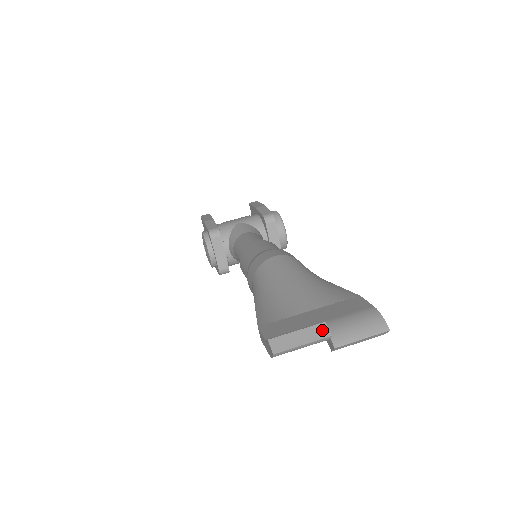
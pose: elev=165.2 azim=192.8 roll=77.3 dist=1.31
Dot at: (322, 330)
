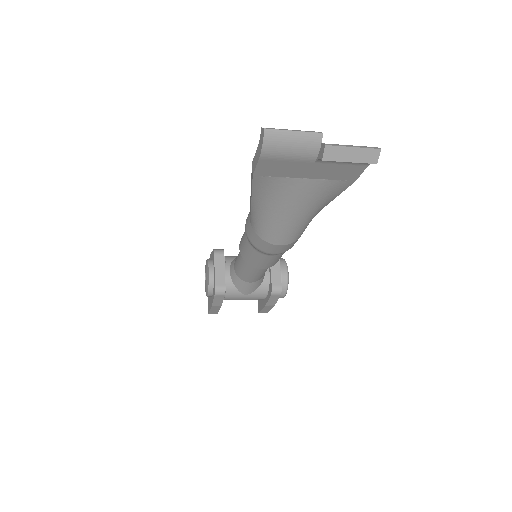
Dot at: (314, 131)
